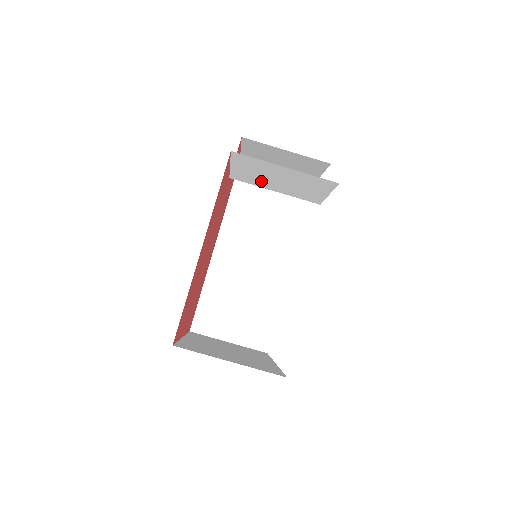
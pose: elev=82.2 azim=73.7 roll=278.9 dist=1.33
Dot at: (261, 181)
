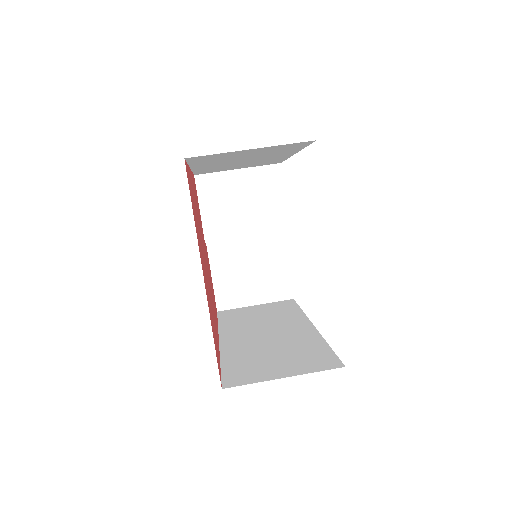
Dot at: (231, 222)
